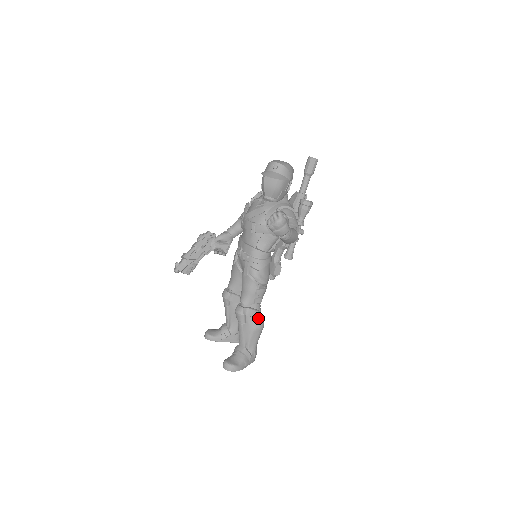
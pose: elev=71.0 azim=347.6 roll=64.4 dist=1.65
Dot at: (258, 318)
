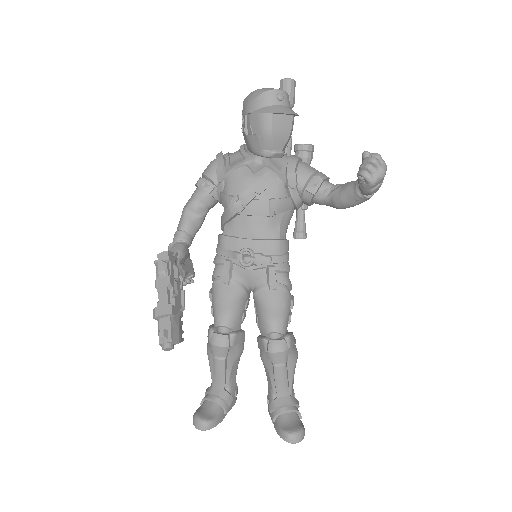
Dot at: (295, 342)
